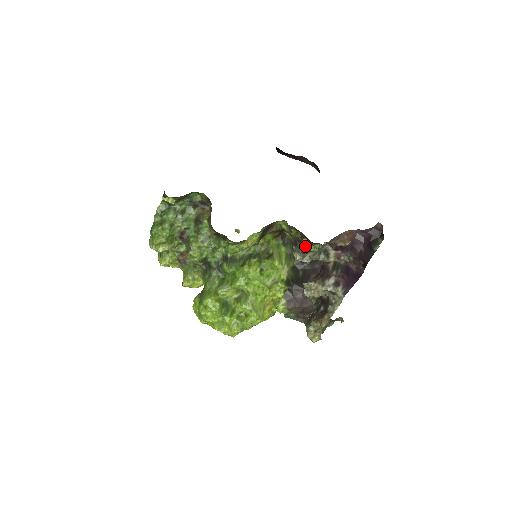
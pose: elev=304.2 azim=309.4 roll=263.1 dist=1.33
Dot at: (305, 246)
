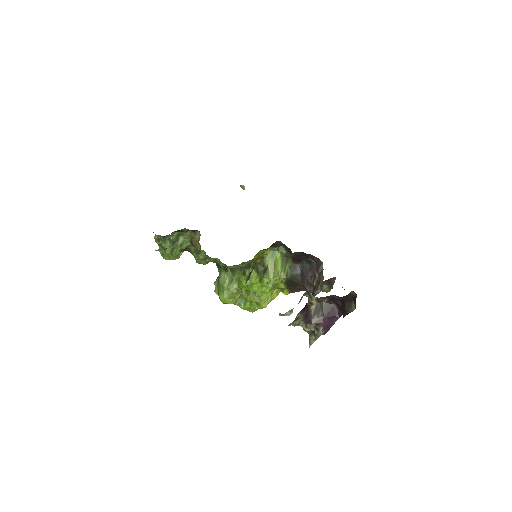
Dot at: occluded
